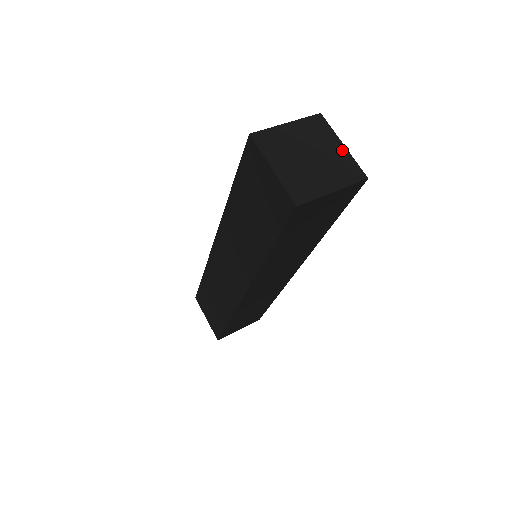
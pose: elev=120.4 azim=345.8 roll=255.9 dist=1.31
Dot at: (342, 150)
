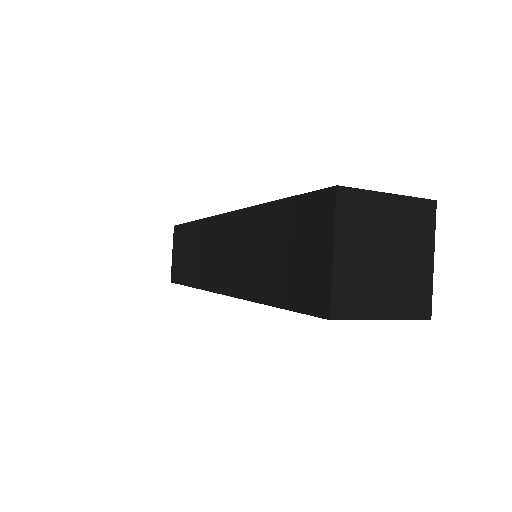
Dot at: (428, 267)
